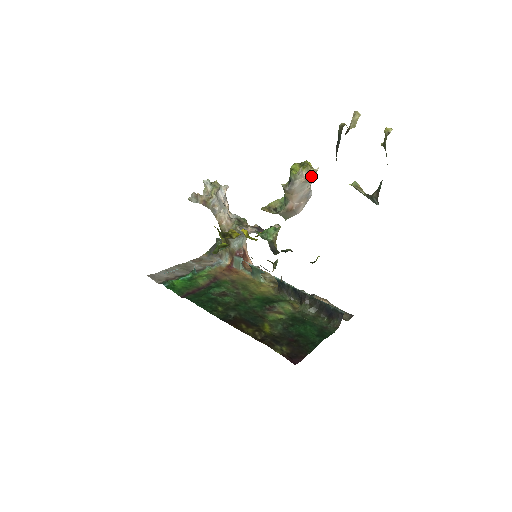
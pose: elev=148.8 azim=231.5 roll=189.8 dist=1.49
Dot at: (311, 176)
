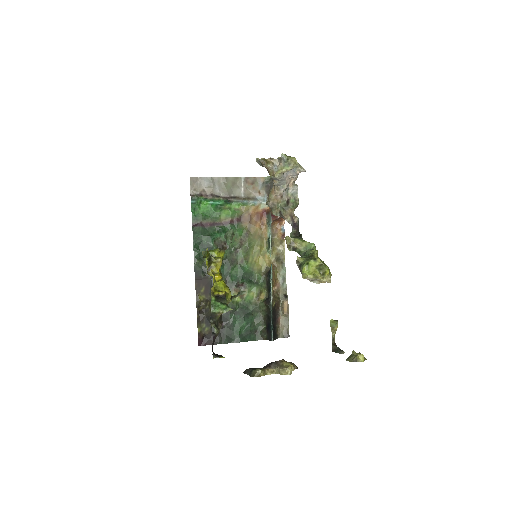
Dot at: (317, 281)
